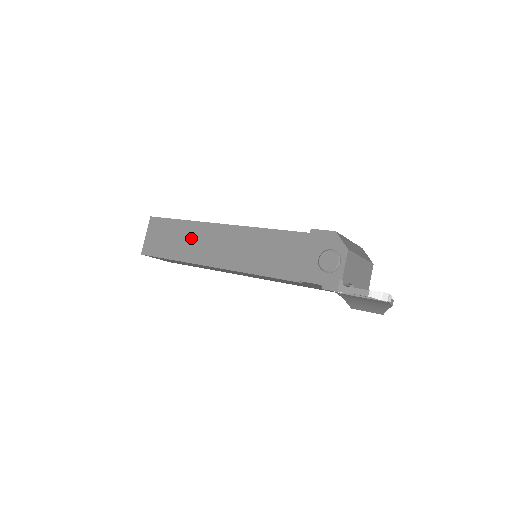
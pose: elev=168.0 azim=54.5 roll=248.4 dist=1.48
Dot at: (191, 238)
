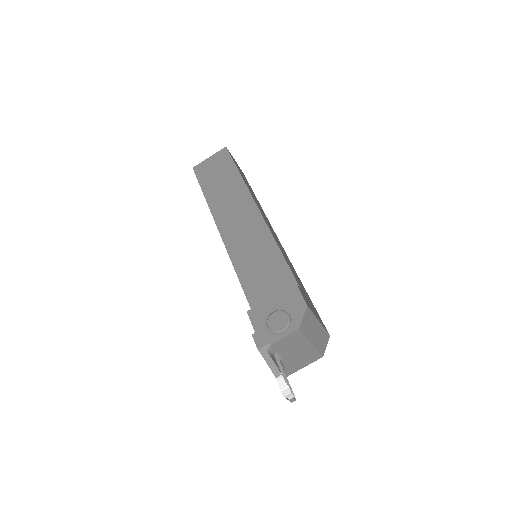
Dot at: (230, 193)
